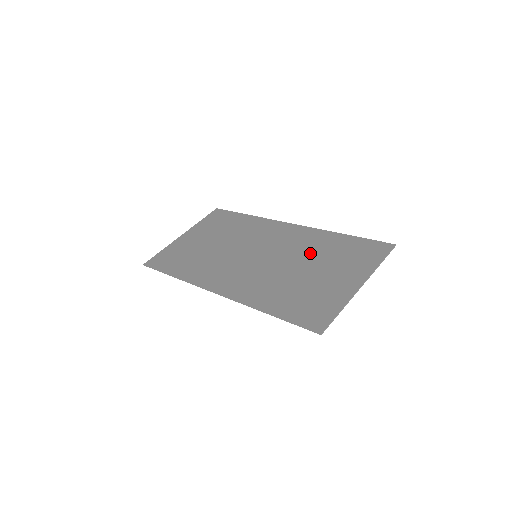
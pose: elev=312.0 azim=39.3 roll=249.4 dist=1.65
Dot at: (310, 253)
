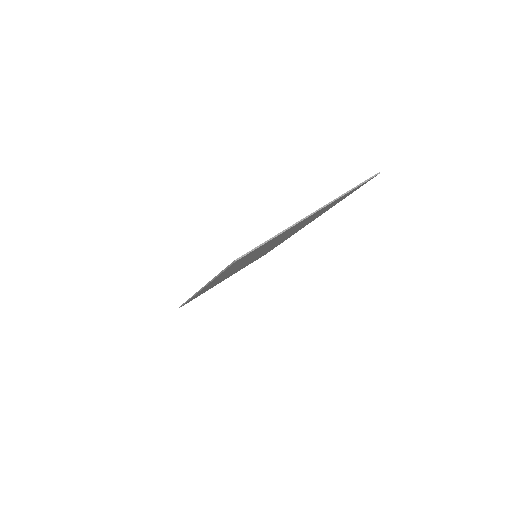
Dot at: occluded
